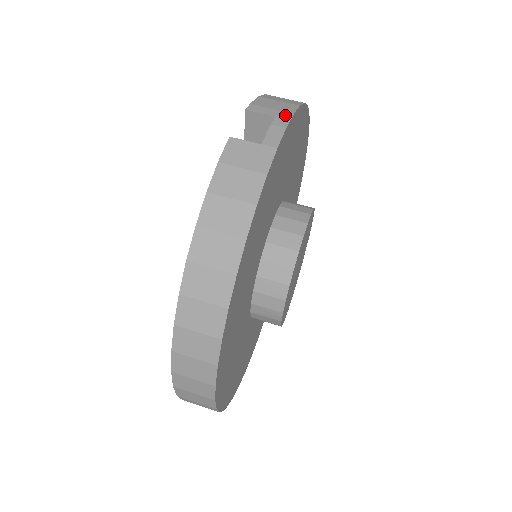
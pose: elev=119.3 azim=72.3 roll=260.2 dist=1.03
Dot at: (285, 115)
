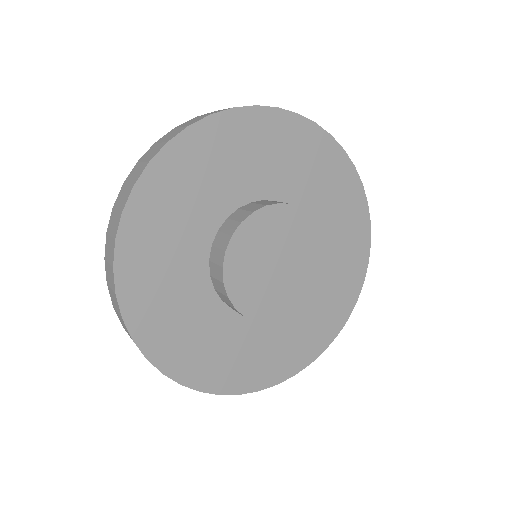
Dot at: (349, 161)
